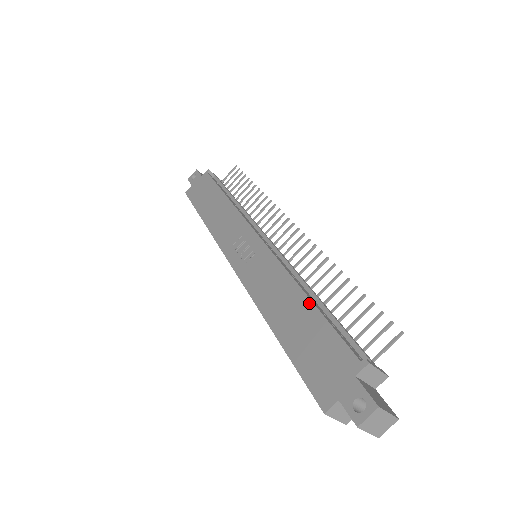
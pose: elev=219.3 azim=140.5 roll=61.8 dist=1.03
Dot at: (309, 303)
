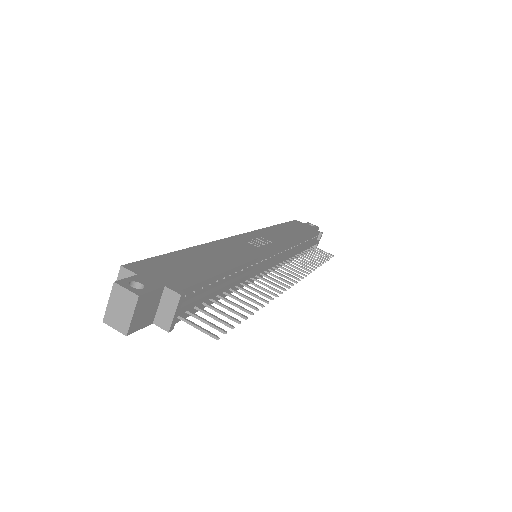
Dot at: (226, 269)
